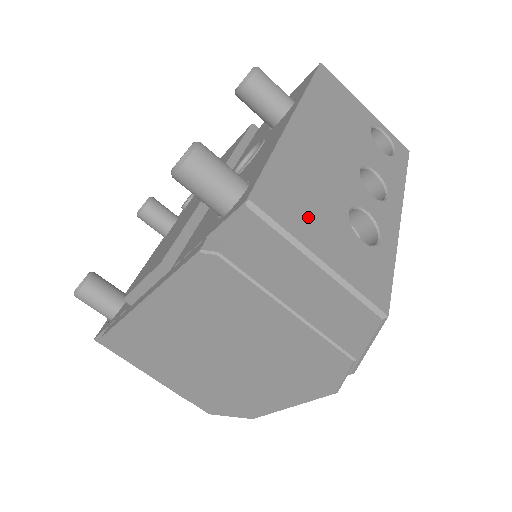
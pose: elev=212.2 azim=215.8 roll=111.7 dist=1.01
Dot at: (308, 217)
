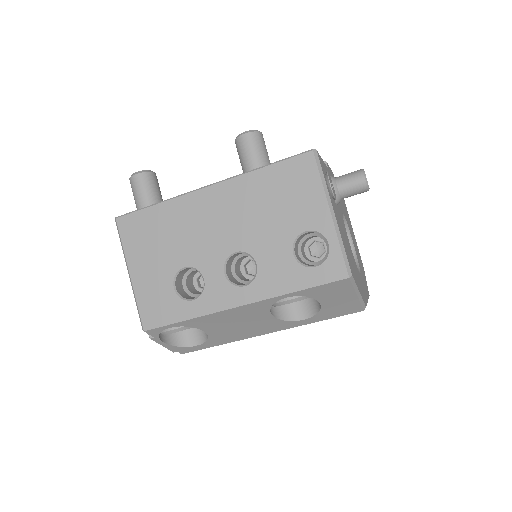
Dot at: (145, 249)
